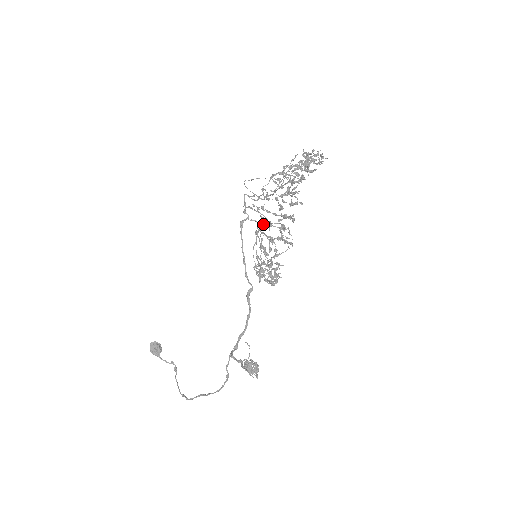
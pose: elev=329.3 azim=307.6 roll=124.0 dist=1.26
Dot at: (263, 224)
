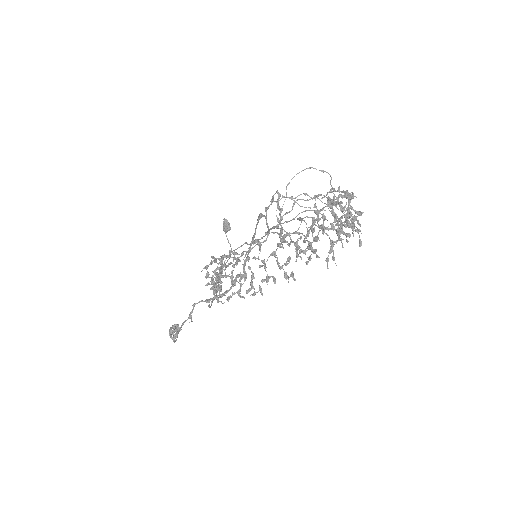
Dot at: (213, 256)
